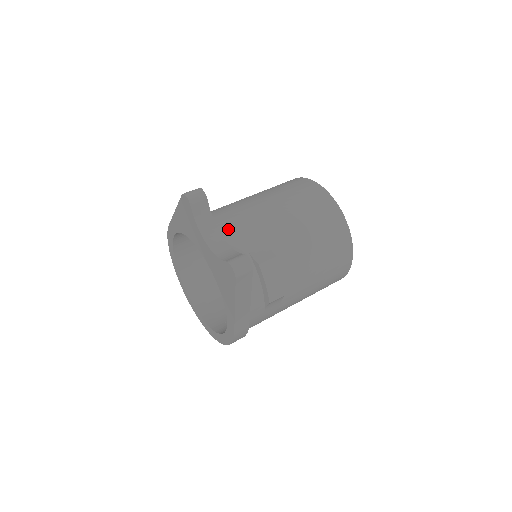
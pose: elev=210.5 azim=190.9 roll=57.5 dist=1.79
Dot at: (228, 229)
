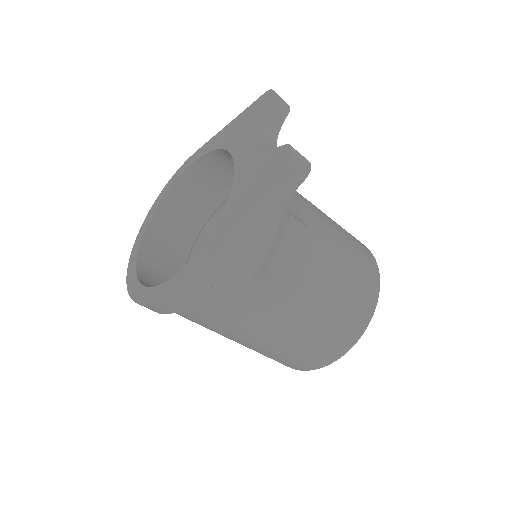
Dot at: occluded
